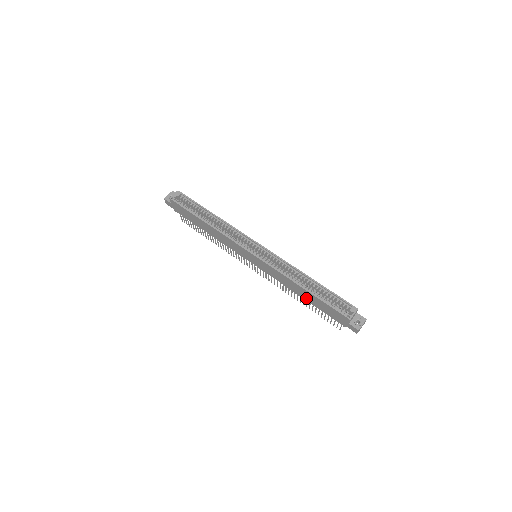
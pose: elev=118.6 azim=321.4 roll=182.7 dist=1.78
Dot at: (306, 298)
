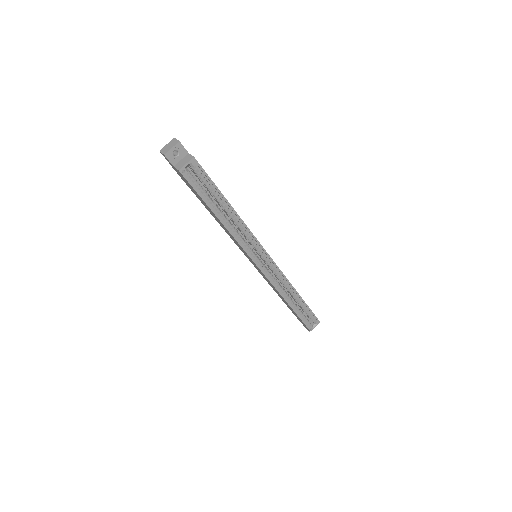
Dot at: (282, 299)
